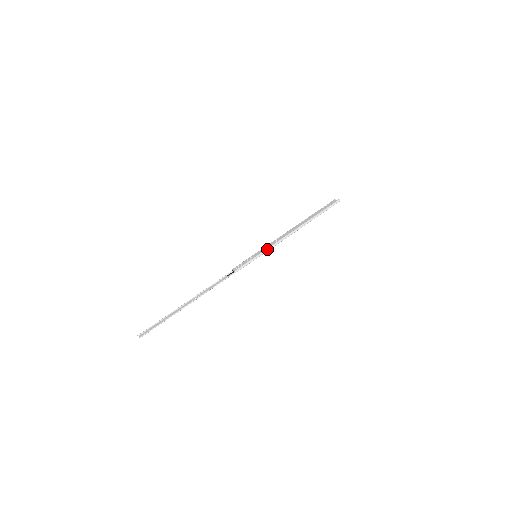
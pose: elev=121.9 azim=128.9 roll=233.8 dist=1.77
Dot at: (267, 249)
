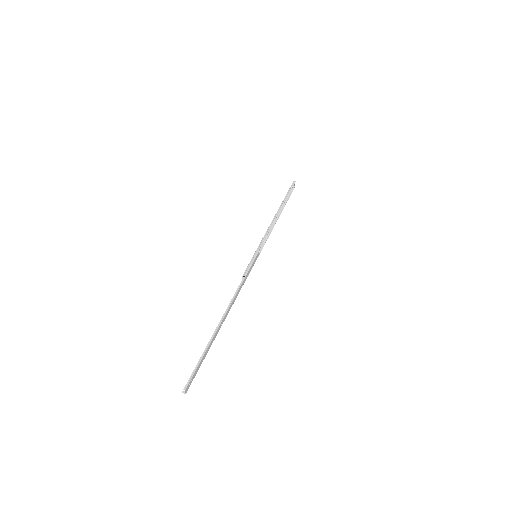
Dot at: (260, 244)
